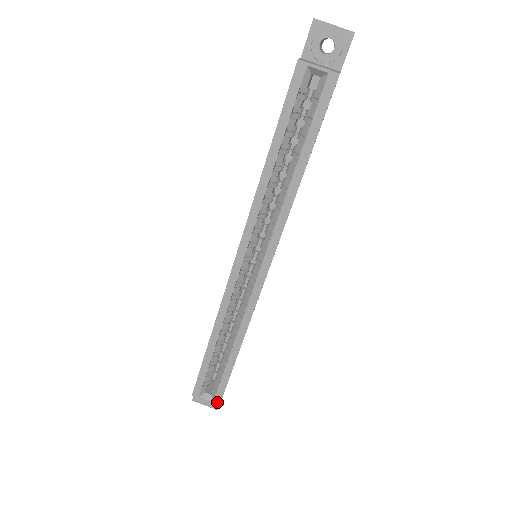
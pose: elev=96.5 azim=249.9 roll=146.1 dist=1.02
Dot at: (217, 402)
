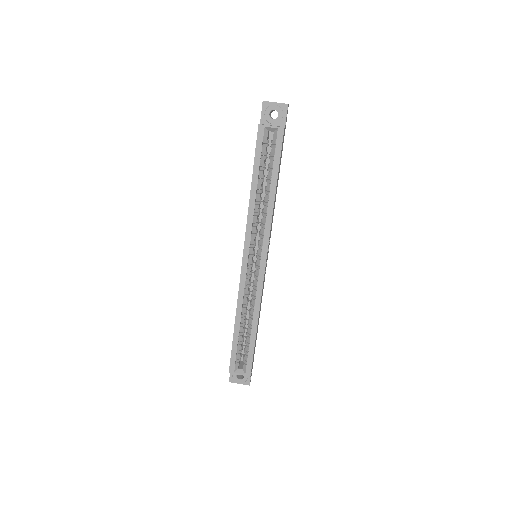
Dot at: (248, 373)
